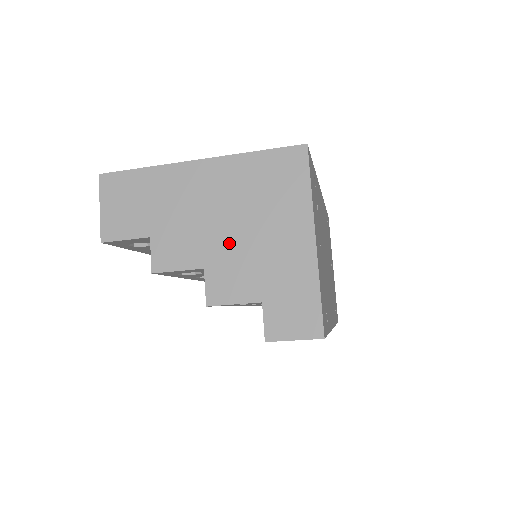
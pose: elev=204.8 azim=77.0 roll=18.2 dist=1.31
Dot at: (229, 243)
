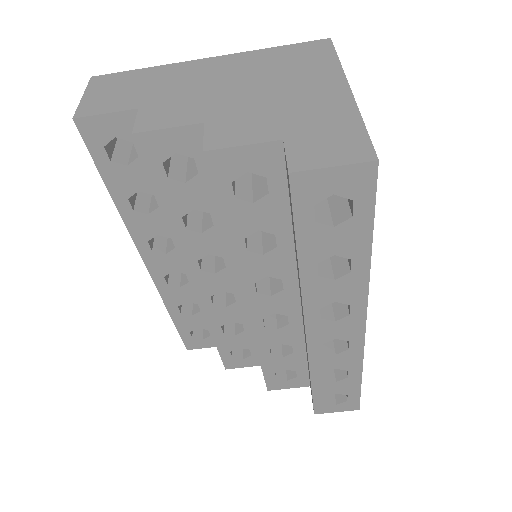
Dot at: (240, 102)
